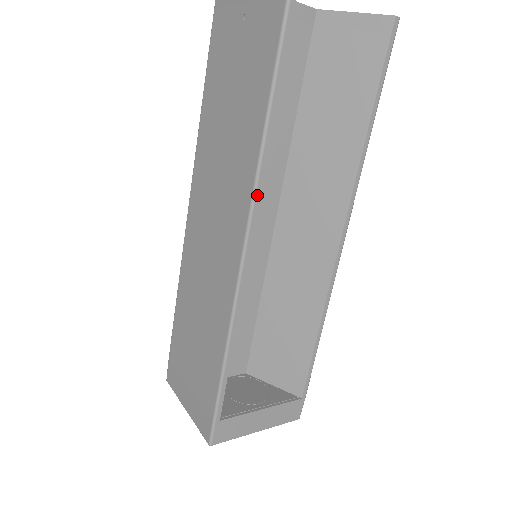
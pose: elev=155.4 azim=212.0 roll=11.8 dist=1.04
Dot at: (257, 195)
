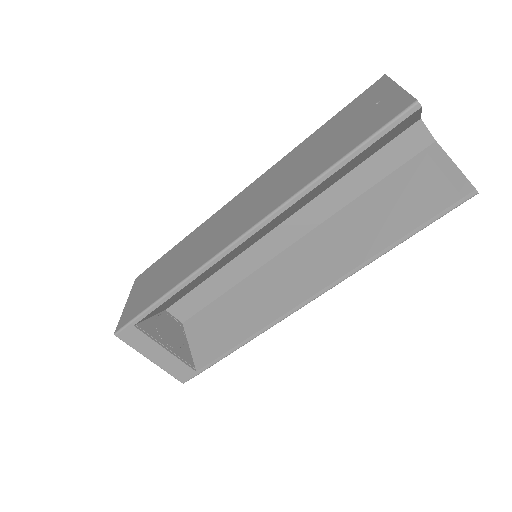
Dot at: (279, 211)
